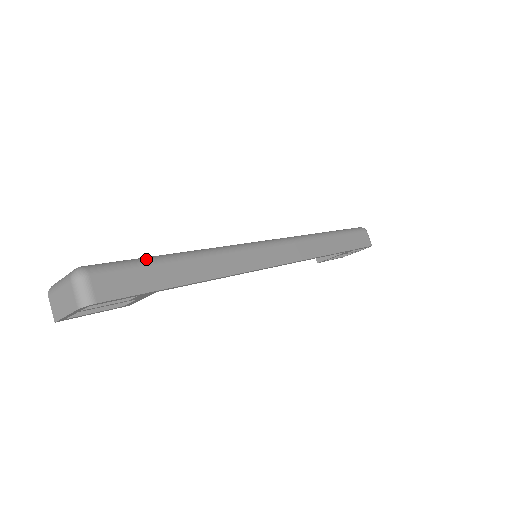
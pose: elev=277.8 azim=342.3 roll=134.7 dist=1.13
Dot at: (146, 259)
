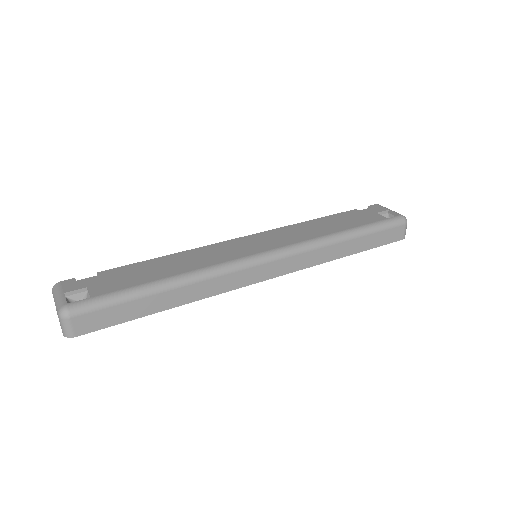
Dot at: (127, 295)
